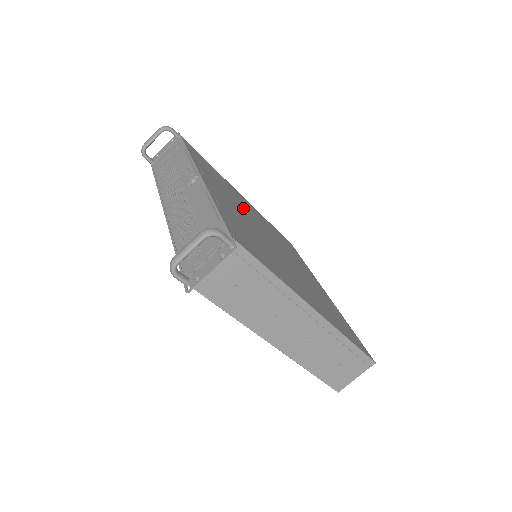
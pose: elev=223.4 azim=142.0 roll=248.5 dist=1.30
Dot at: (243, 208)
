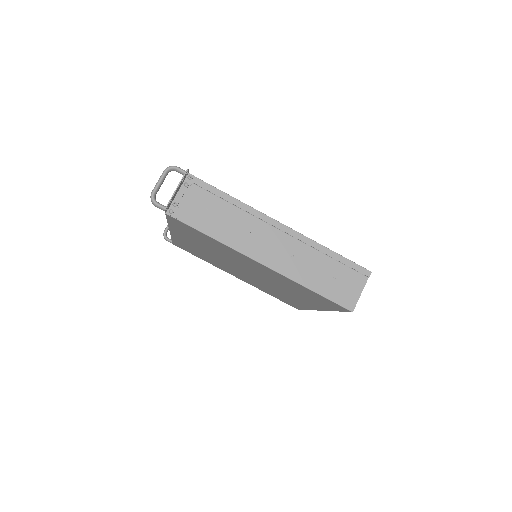
Dot at: occluded
